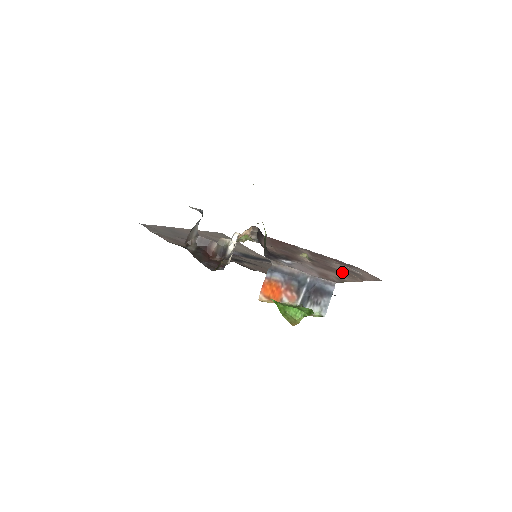
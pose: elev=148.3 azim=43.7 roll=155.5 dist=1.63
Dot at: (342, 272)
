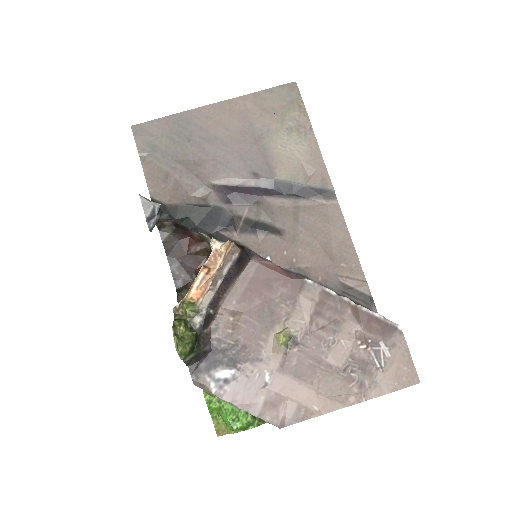
Dot at: (333, 376)
